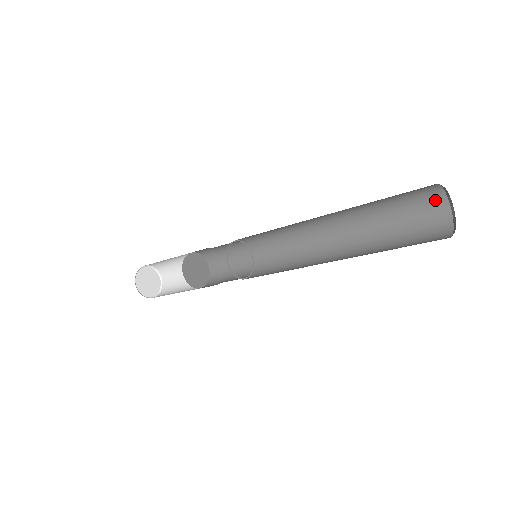
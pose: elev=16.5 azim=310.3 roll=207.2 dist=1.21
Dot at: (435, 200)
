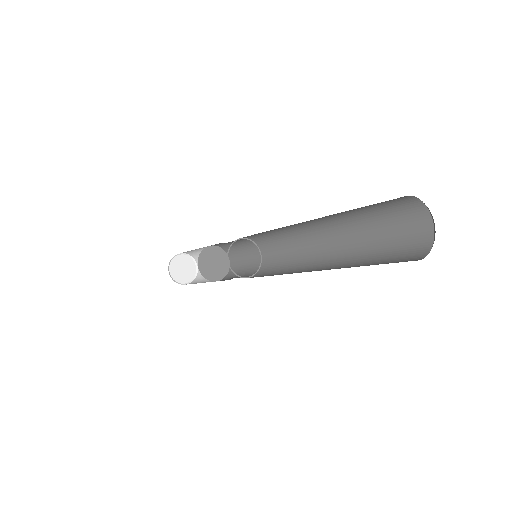
Dot at: (419, 217)
